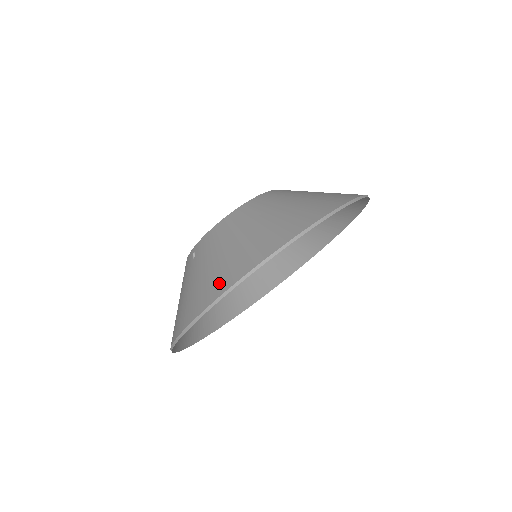
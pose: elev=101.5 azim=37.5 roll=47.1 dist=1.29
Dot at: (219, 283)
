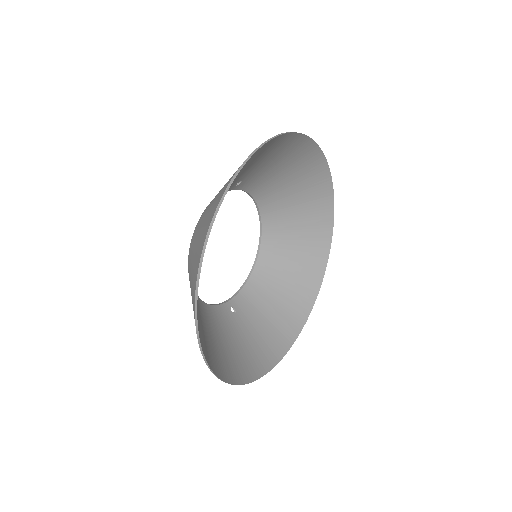
Dot at: (300, 148)
